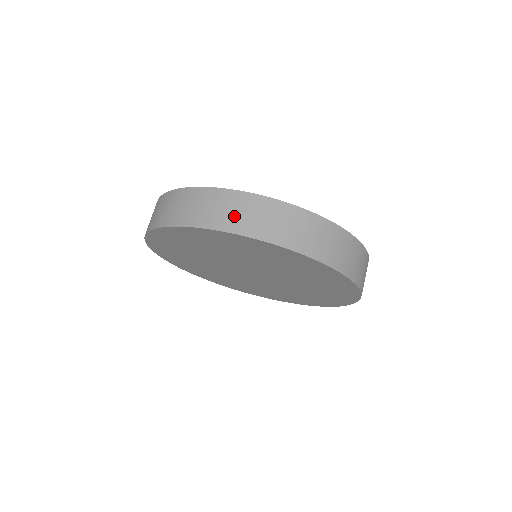
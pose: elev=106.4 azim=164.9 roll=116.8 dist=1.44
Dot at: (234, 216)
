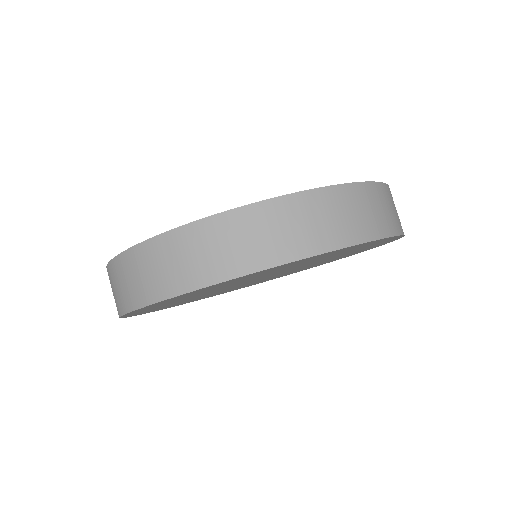
Dot at: (151, 279)
